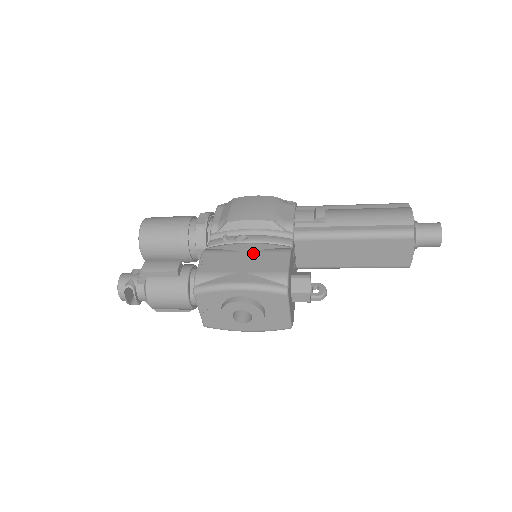
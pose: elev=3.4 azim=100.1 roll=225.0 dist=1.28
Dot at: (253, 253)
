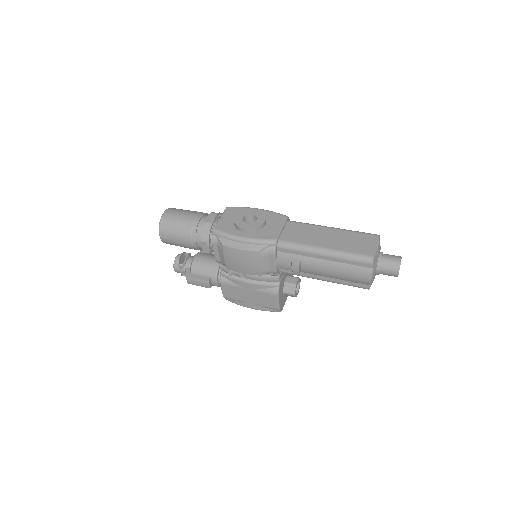
Dot at: (254, 292)
